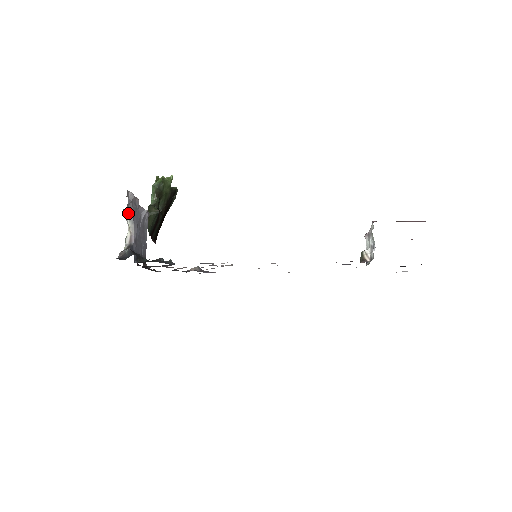
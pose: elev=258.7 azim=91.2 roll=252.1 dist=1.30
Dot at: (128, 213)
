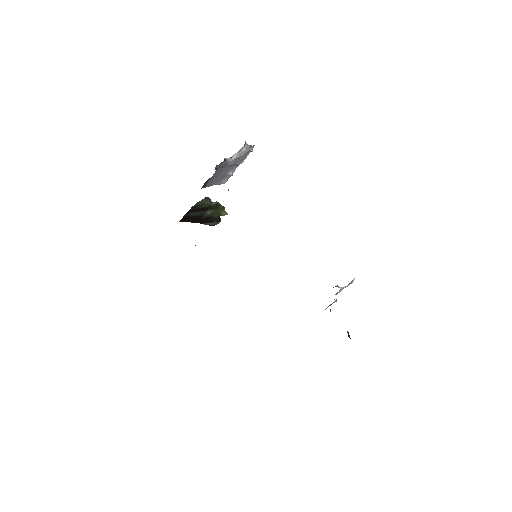
Dot at: (242, 151)
